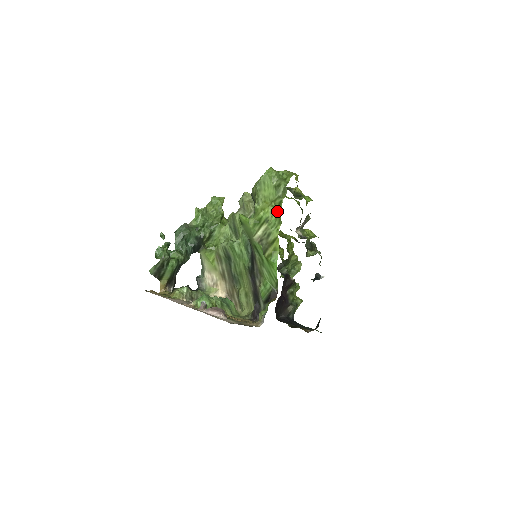
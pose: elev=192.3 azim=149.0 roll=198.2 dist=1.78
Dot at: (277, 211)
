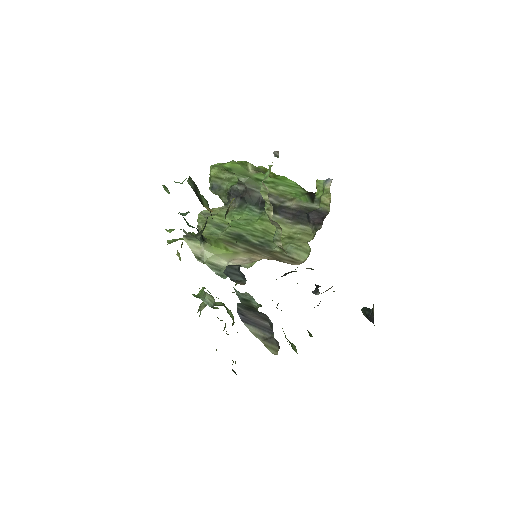
Dot at: occluded
